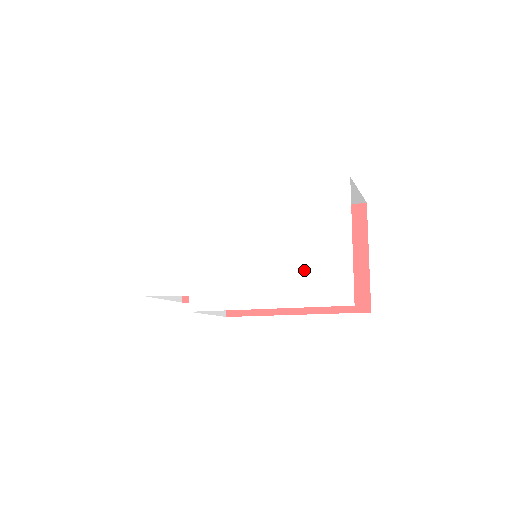
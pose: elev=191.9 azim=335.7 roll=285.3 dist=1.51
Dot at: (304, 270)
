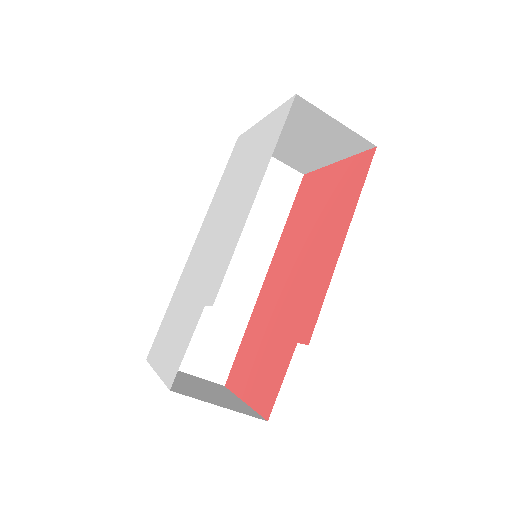
Dot at: (256, 158)
